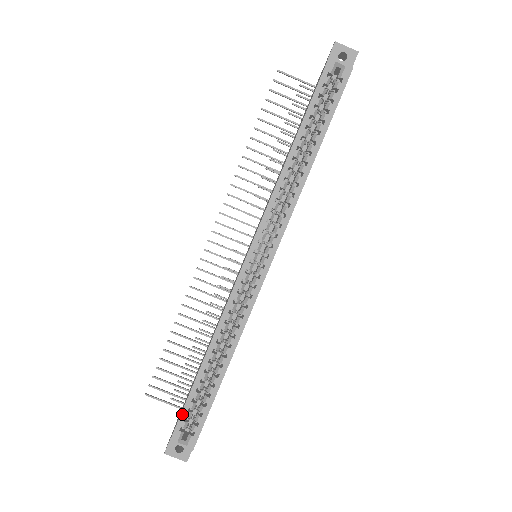
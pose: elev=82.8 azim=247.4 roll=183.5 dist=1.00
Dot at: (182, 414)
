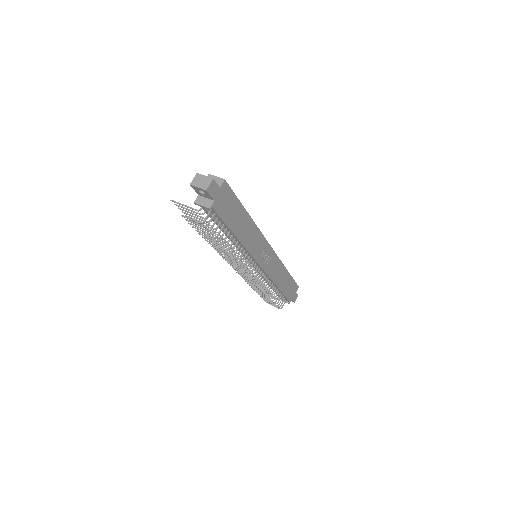
Dot at: occluded
